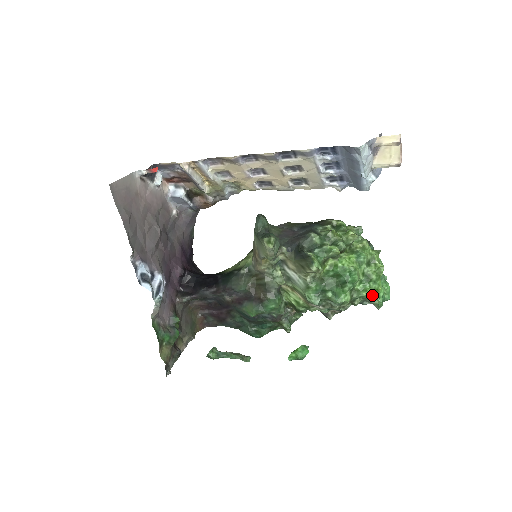
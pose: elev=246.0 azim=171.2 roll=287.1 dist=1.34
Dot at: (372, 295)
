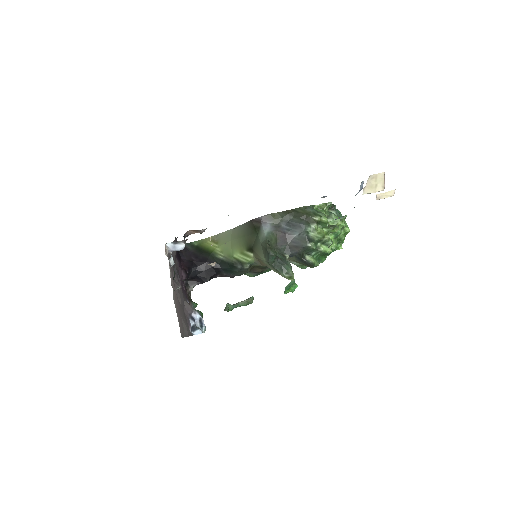
Dot at: occluded
